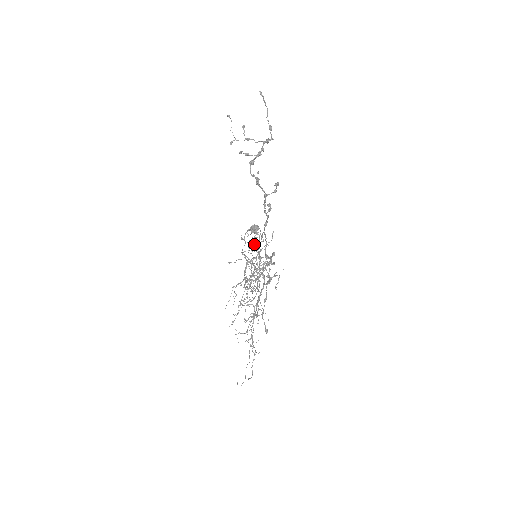
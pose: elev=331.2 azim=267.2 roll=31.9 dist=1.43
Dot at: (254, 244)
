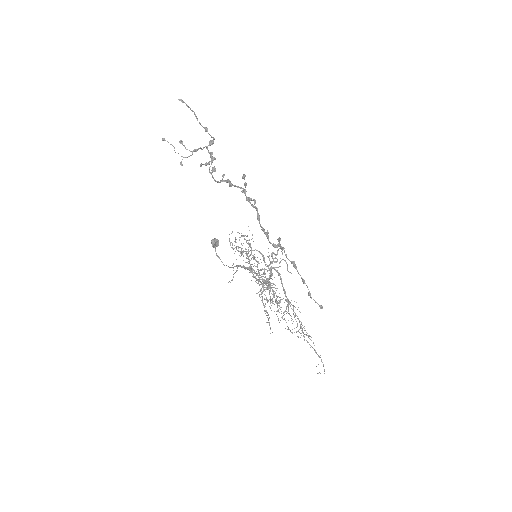
Dot at: occluded
